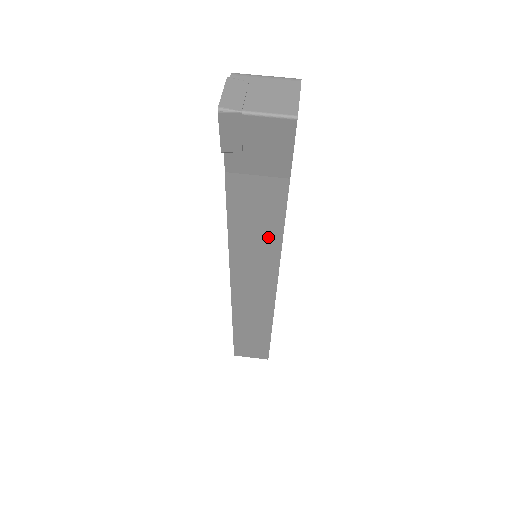
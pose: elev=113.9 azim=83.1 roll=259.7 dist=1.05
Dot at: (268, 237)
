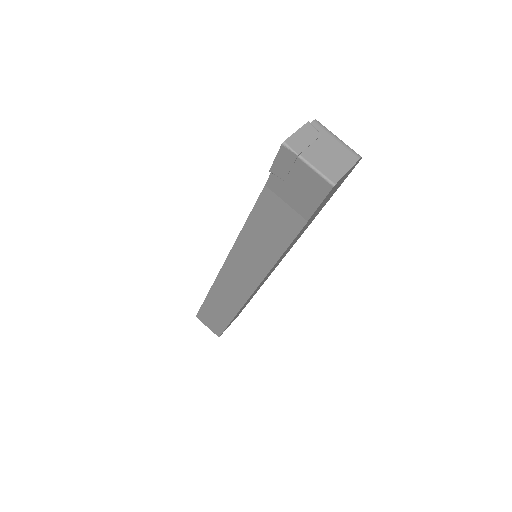
Dot at: (270, 250)
